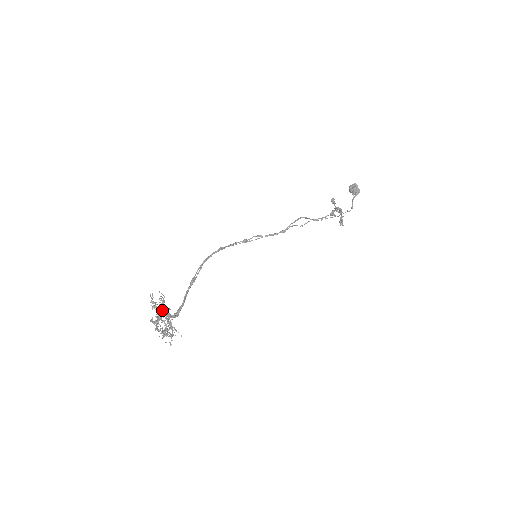
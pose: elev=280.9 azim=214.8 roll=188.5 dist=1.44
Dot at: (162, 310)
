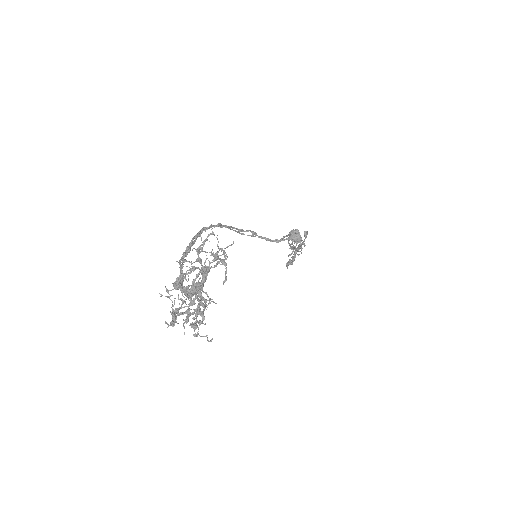
Dot at: (204, 271)
